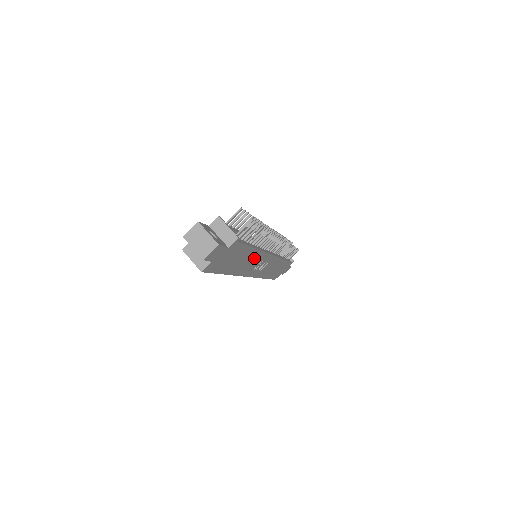
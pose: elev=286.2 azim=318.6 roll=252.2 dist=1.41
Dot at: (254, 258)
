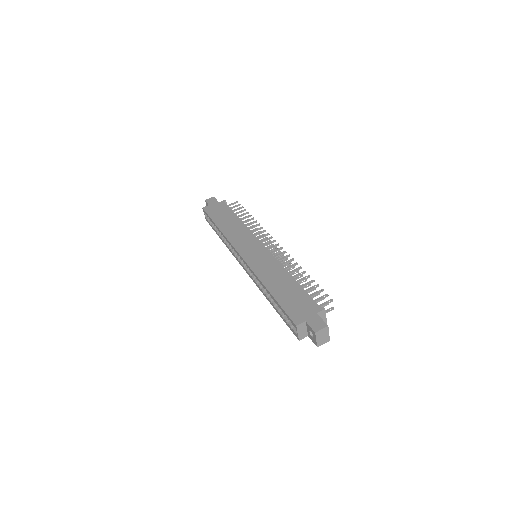
Dot at: occluded
